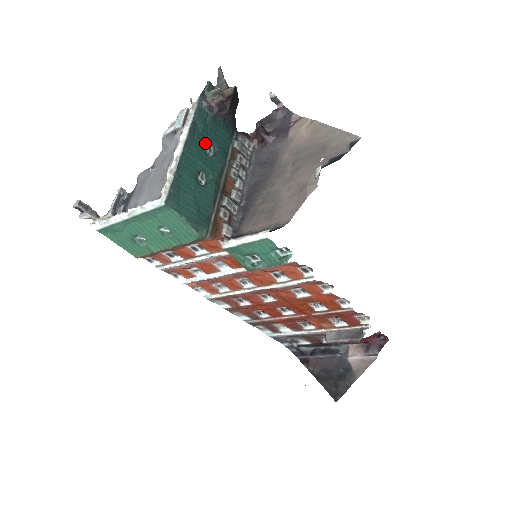
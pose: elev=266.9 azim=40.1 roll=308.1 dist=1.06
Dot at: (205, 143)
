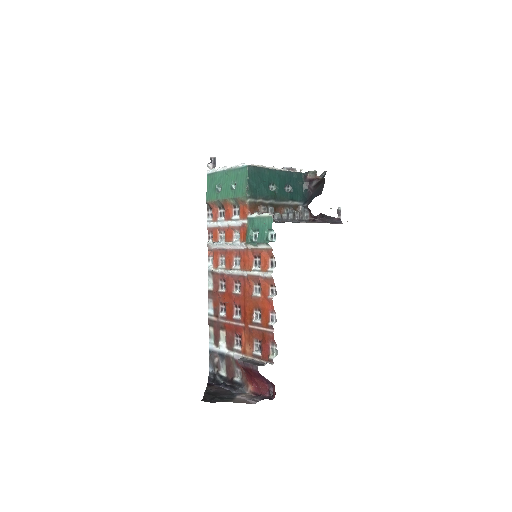
Dot at: (289, 184)
